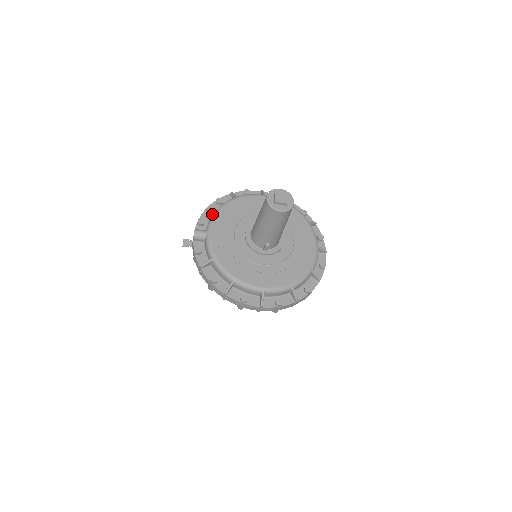
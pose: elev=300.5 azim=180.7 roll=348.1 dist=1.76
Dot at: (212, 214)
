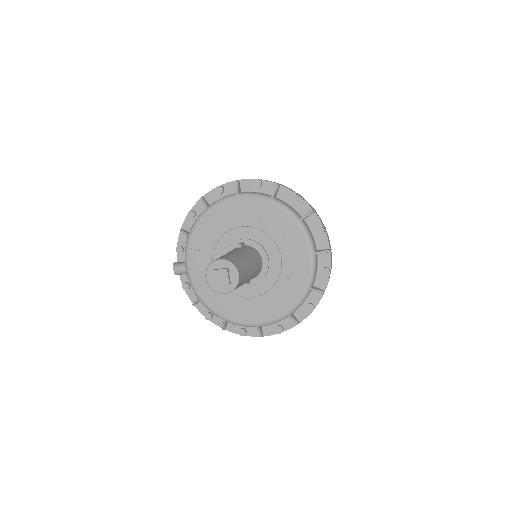
Dot at: occluded
